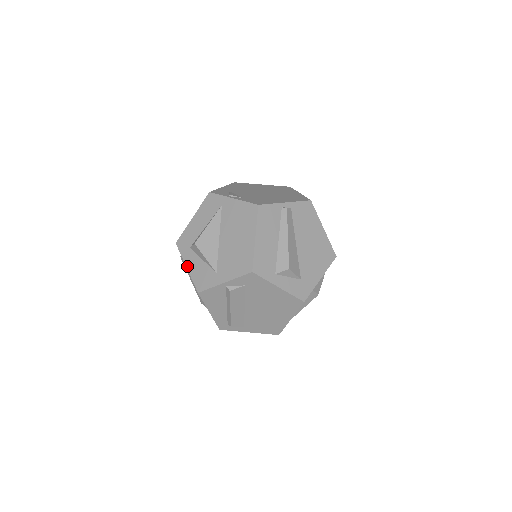
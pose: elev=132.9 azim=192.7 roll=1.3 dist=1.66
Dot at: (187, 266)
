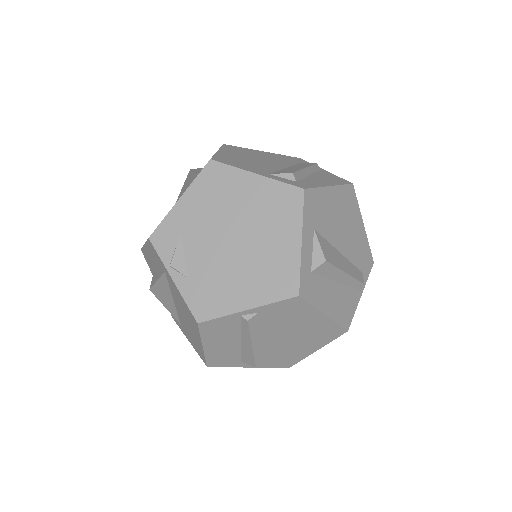
Dot at: occluded
